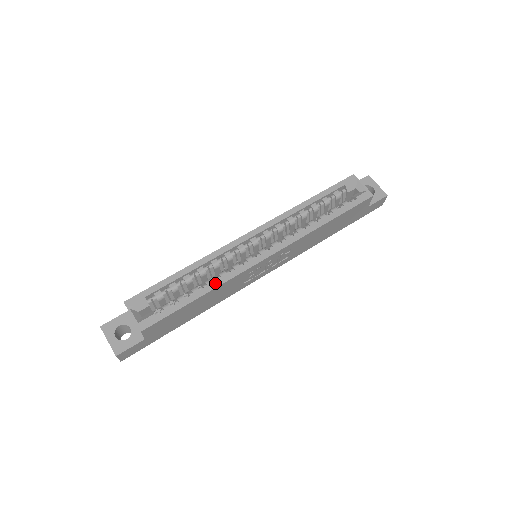
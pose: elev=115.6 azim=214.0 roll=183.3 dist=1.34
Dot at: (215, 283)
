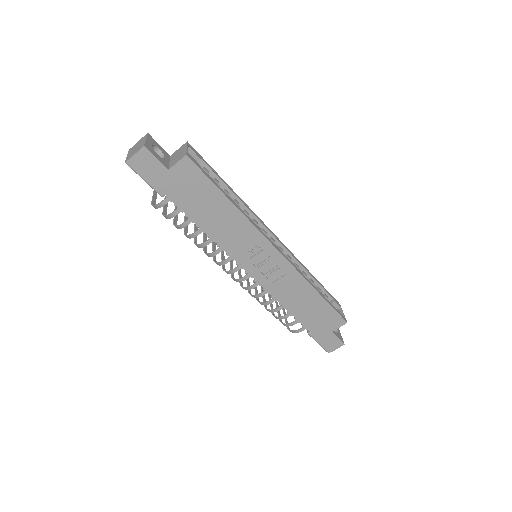
Dot at: (243, 212)
